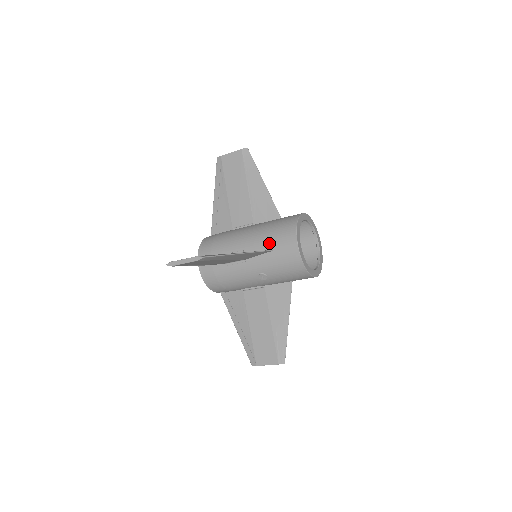
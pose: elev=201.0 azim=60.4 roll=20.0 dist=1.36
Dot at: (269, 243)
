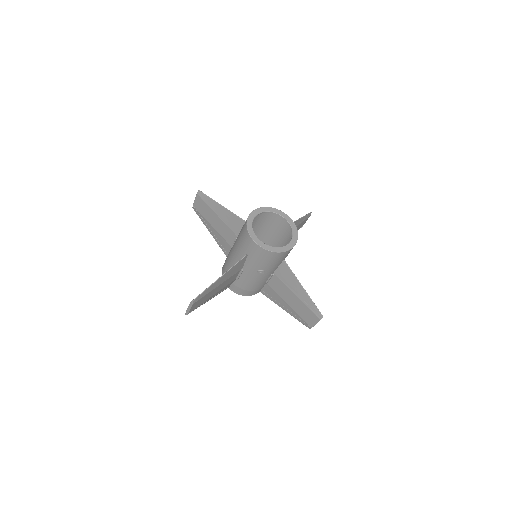
Dot at: (243, 250)
